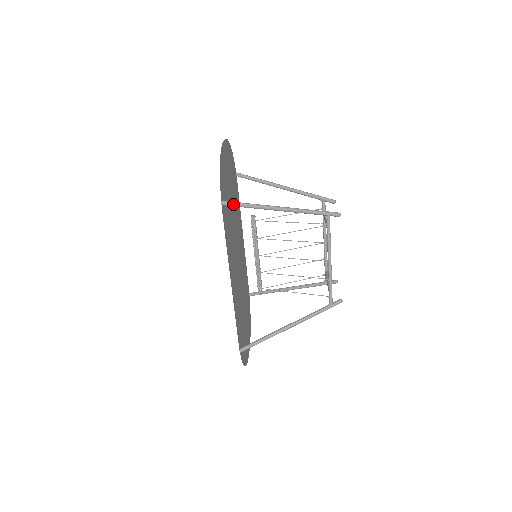
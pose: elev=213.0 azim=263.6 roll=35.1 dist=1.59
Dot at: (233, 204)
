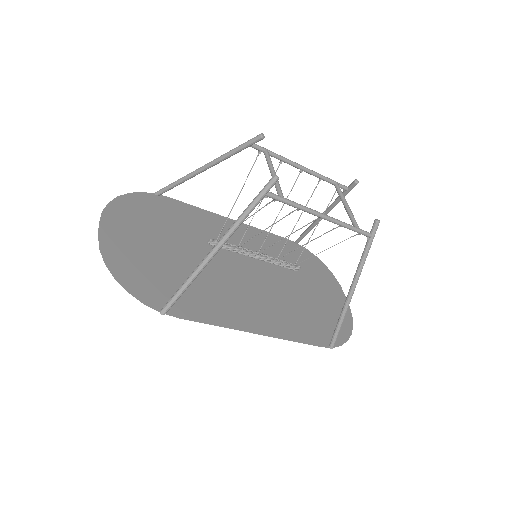
Dot at: (172, 303)
